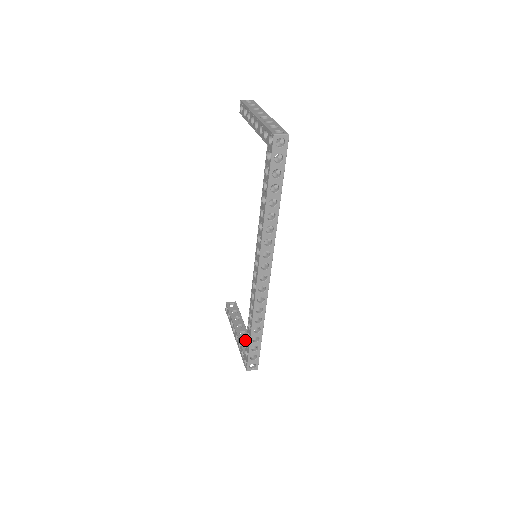
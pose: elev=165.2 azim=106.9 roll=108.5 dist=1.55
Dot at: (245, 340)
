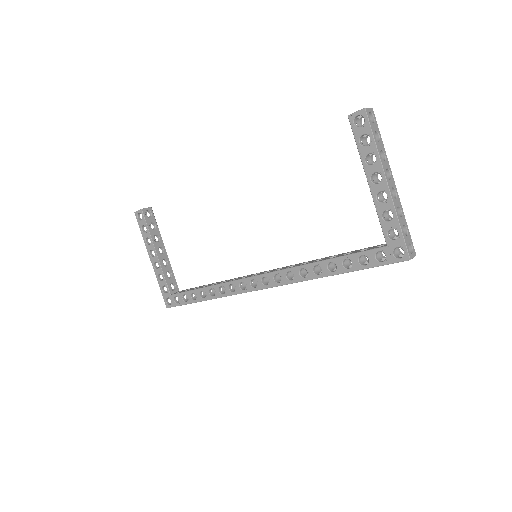
Dot at: (167, 271)
